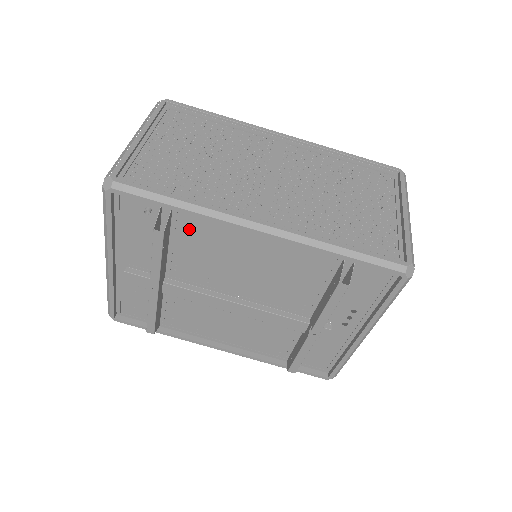
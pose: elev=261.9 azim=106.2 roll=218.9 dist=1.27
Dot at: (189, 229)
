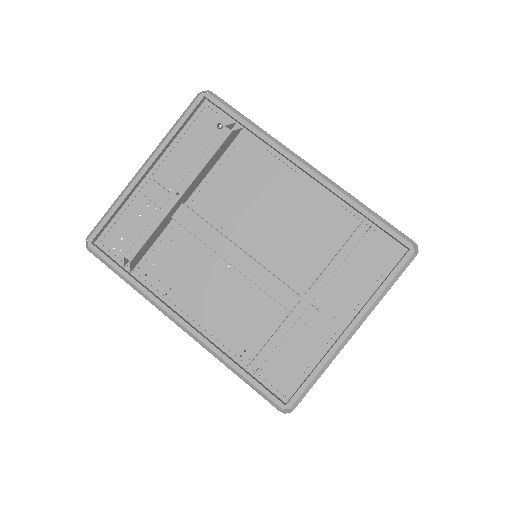
Dot at: (243, 155)
